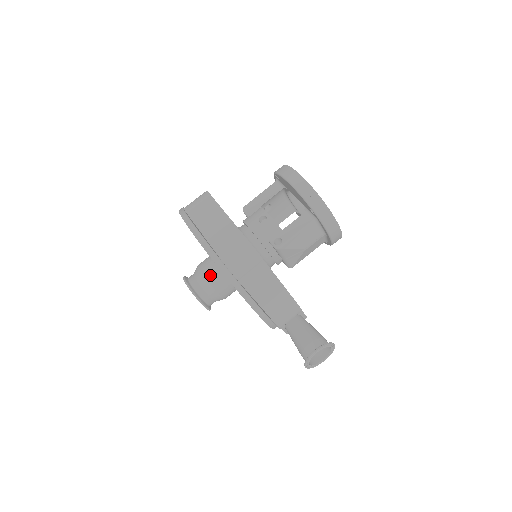
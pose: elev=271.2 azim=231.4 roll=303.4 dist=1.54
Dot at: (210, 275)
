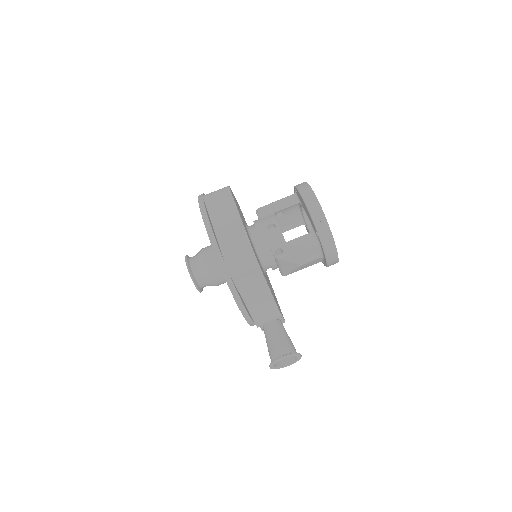
Dot at: (210, 262)
